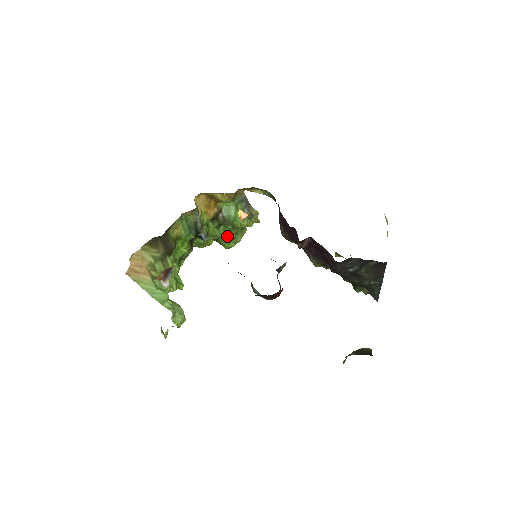
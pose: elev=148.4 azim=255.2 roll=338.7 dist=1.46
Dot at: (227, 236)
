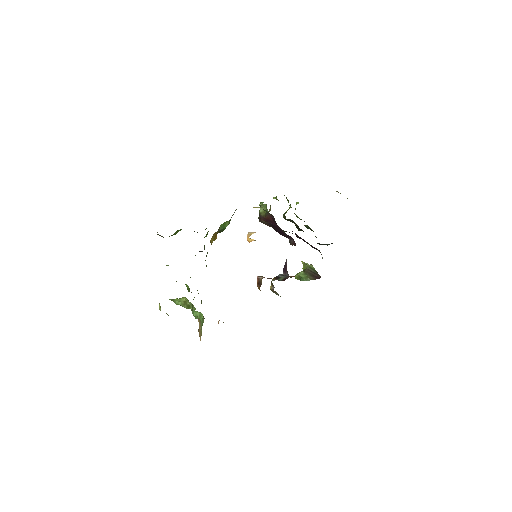
Dot at: occluded
